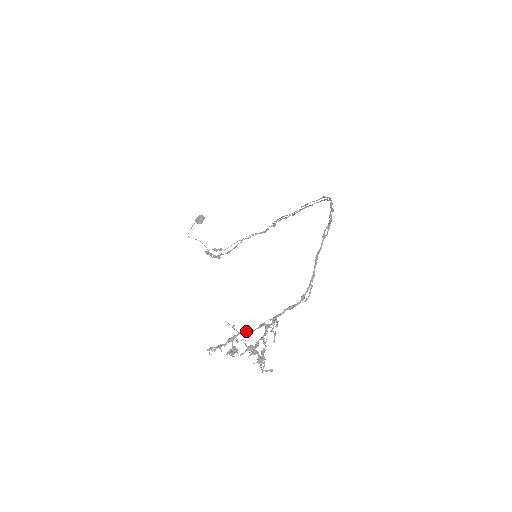
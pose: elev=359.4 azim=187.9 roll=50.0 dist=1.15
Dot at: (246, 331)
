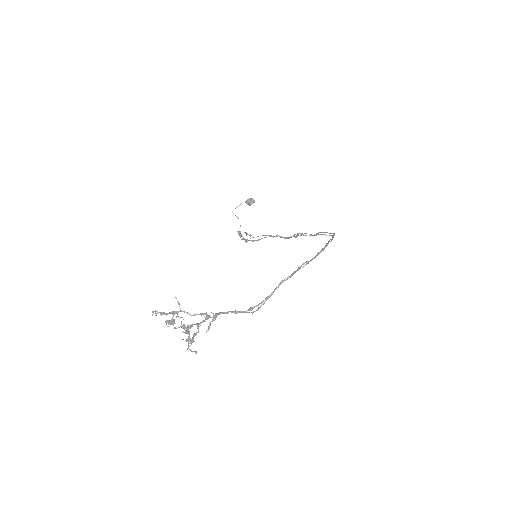
Dot at: (187, 312)
